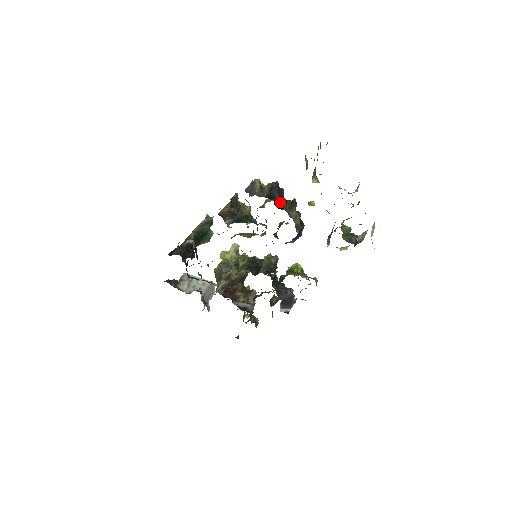
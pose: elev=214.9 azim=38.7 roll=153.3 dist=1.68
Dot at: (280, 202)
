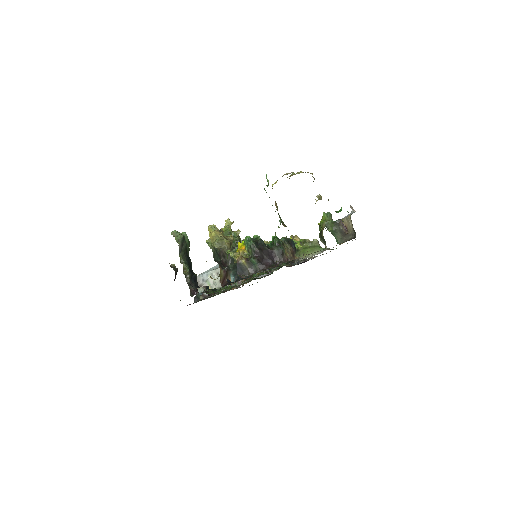
Dot at: (271, 258)
